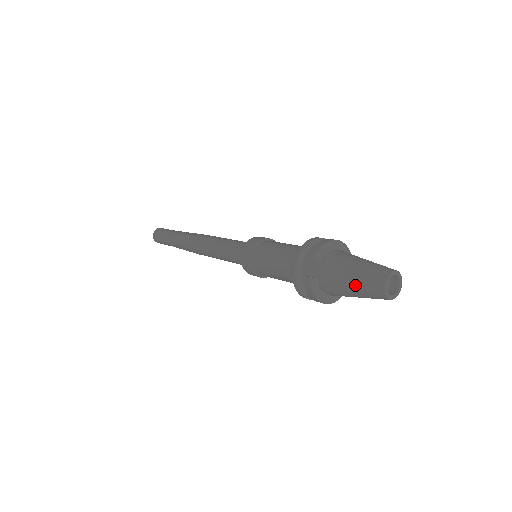
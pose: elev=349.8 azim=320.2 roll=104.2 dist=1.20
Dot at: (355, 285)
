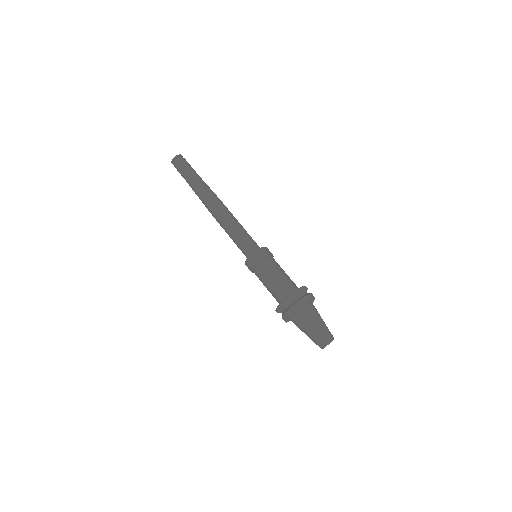
Dot at: occluded
